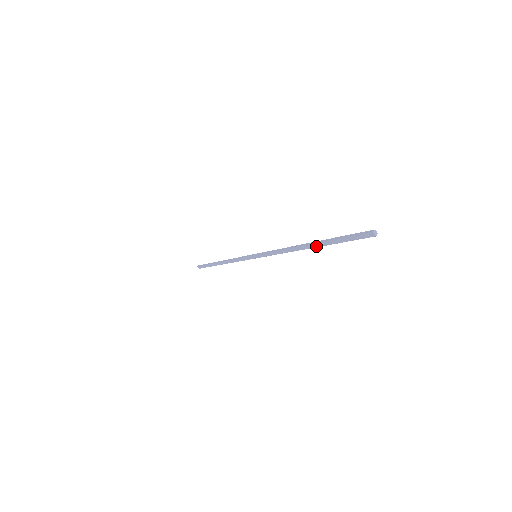
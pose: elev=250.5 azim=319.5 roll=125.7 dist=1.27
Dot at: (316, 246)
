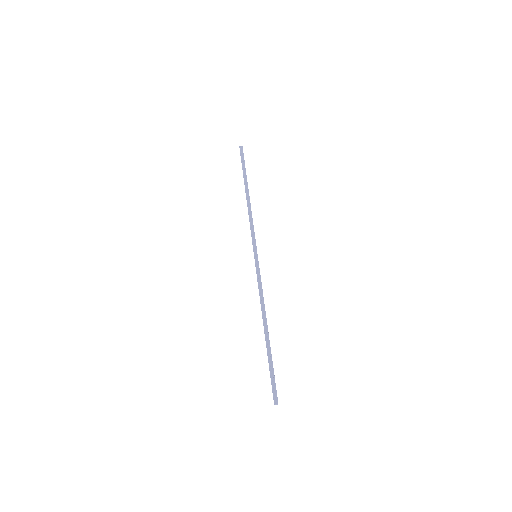
Dot at: (267, 341)
